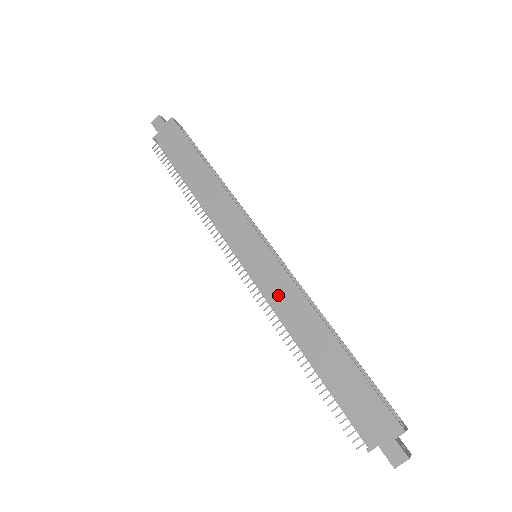
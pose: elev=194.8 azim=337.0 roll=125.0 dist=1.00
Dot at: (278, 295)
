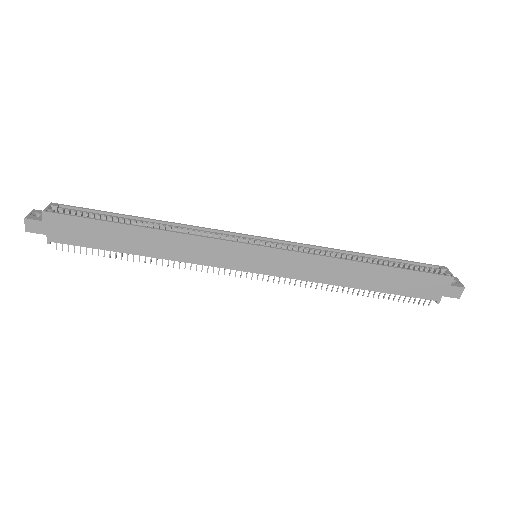
Dot at: (305, 271)
